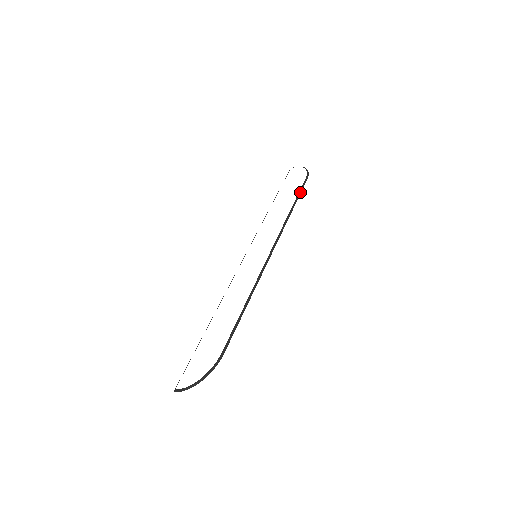
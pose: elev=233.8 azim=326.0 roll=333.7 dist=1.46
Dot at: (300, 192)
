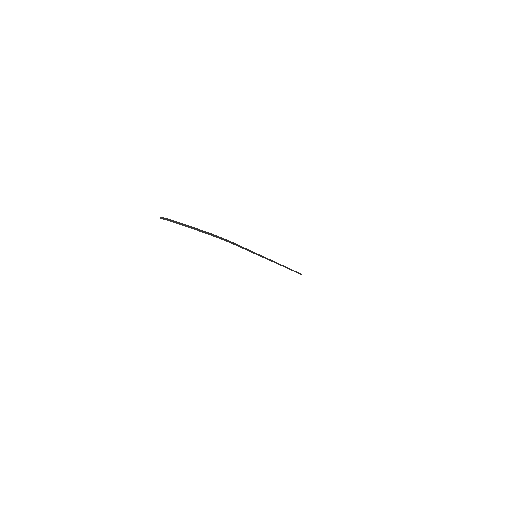
Dot at: (297, 272)
